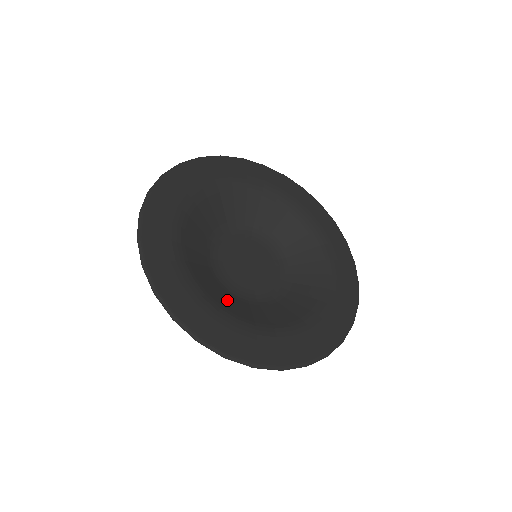
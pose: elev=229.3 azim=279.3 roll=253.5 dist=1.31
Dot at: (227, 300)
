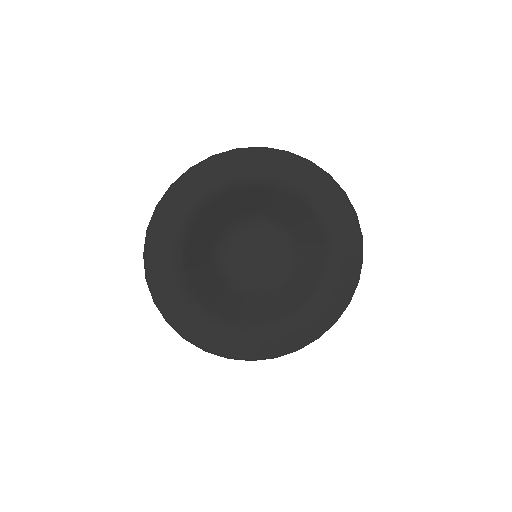
Dot at: (242, 308)
